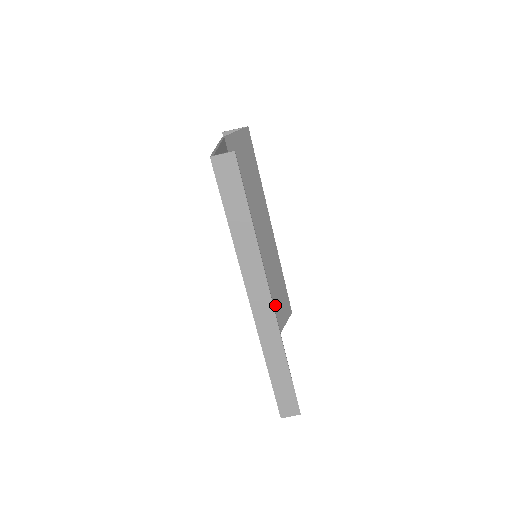
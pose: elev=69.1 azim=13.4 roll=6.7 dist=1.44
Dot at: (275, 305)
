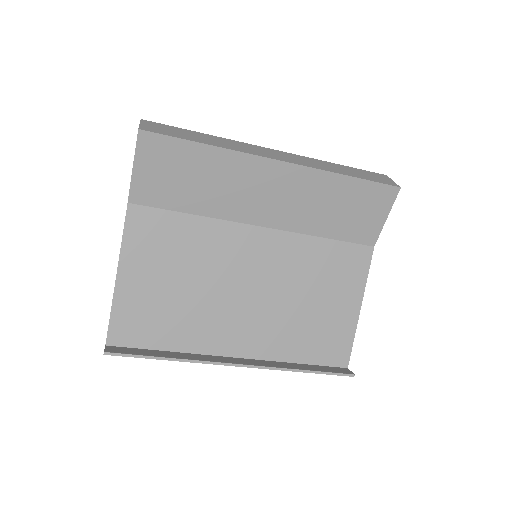
Dot at: (349, 222)
